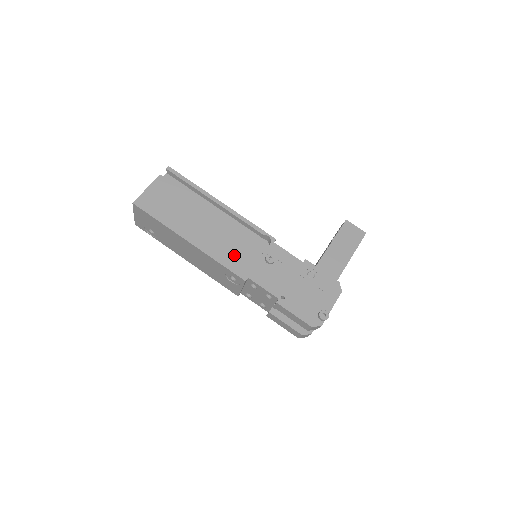
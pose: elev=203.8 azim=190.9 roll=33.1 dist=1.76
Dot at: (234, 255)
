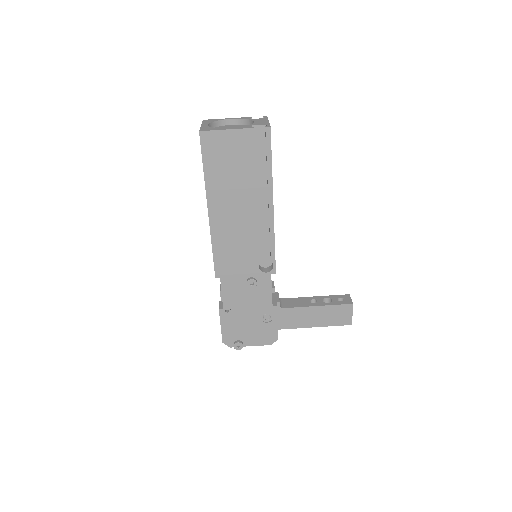
Dot at: (230, 254)
